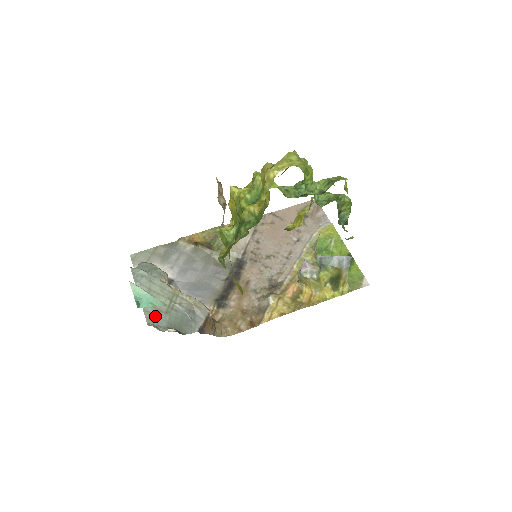
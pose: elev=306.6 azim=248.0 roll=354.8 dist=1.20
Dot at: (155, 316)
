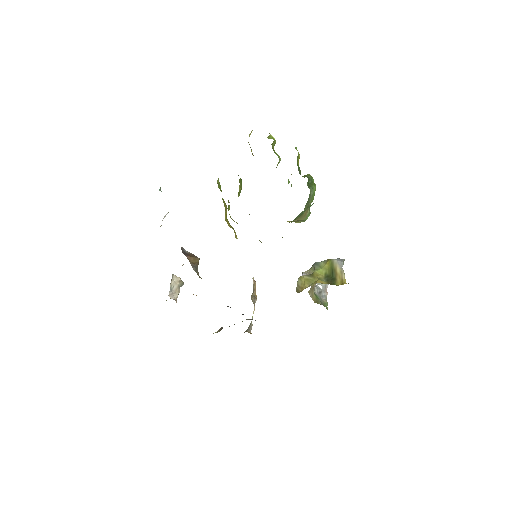
Dot at: occluded
